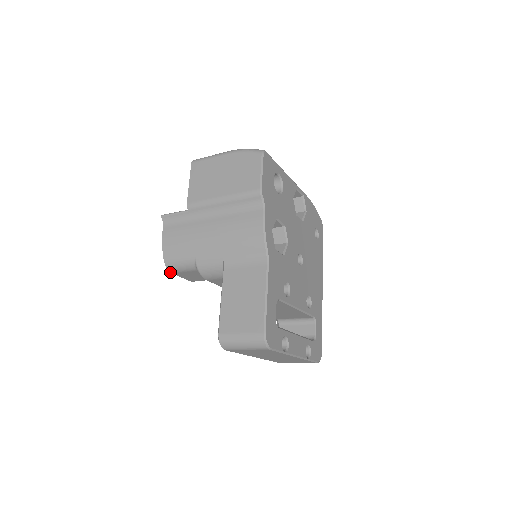
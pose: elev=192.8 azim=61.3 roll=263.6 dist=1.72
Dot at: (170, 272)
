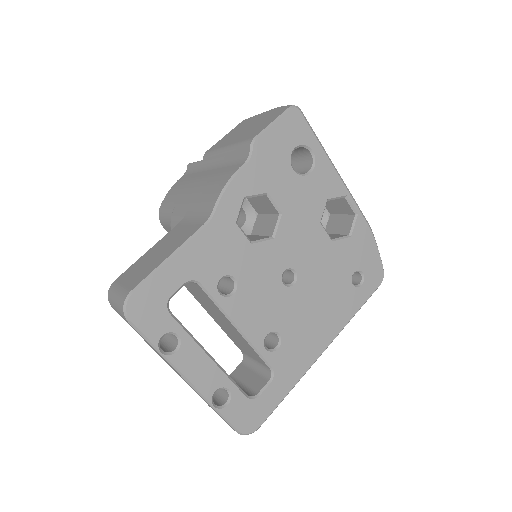
Dot at: (161, 223)
